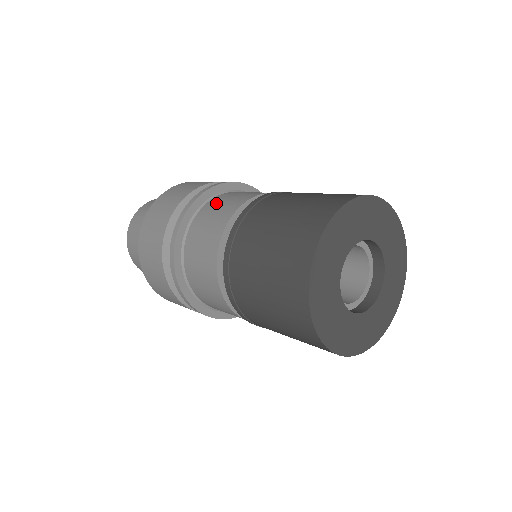
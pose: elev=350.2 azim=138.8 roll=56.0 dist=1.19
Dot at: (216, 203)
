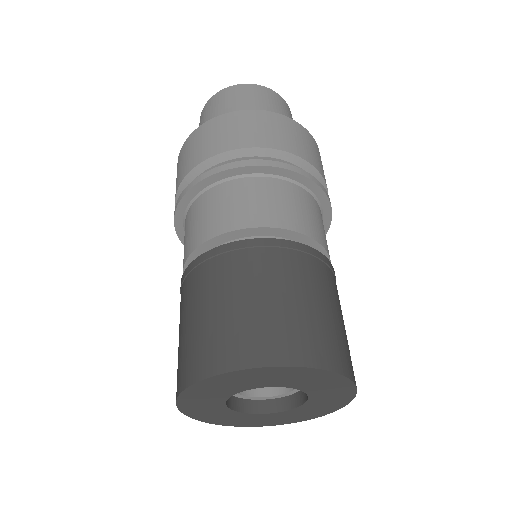
Dot at: (220, 197)
